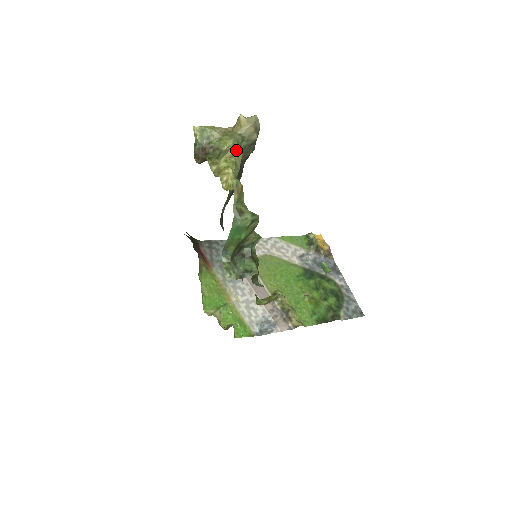
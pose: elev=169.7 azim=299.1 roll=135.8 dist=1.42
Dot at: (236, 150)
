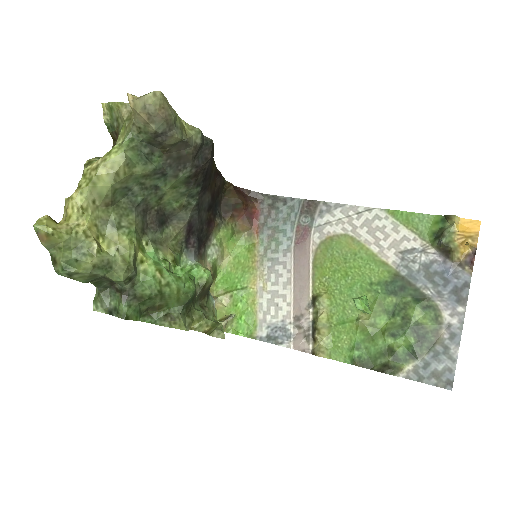
Dot at: (113, 154)
